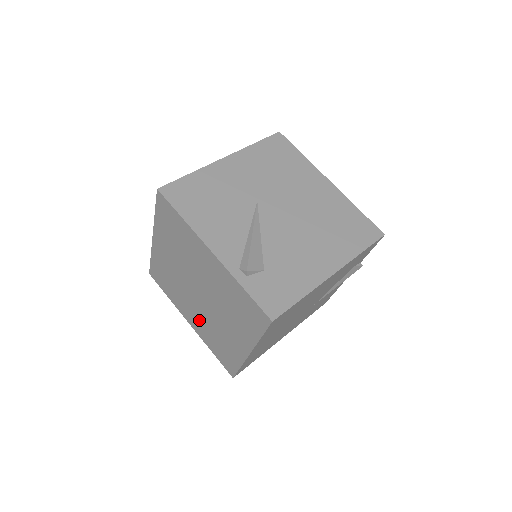
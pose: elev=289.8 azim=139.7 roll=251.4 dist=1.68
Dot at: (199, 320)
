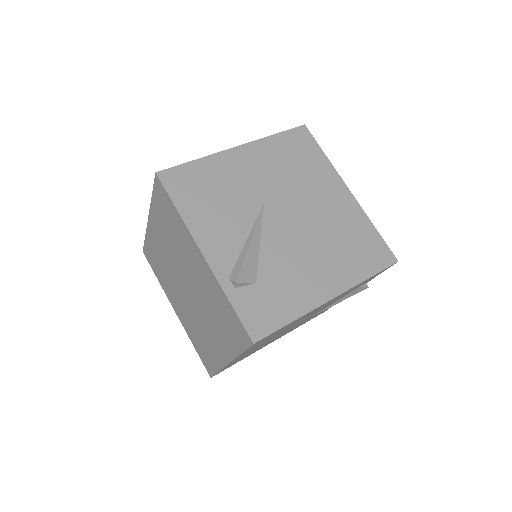
Dot at: (185, 313)
